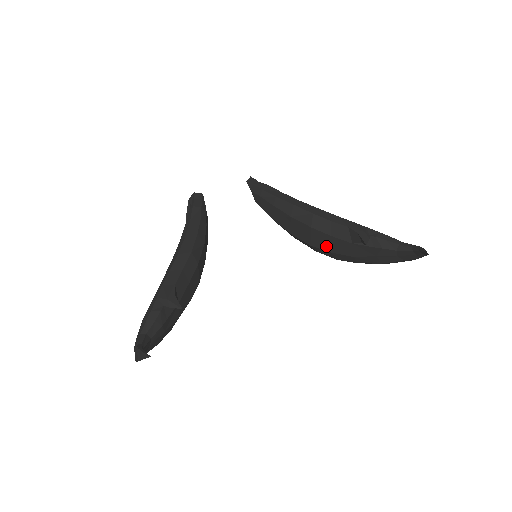
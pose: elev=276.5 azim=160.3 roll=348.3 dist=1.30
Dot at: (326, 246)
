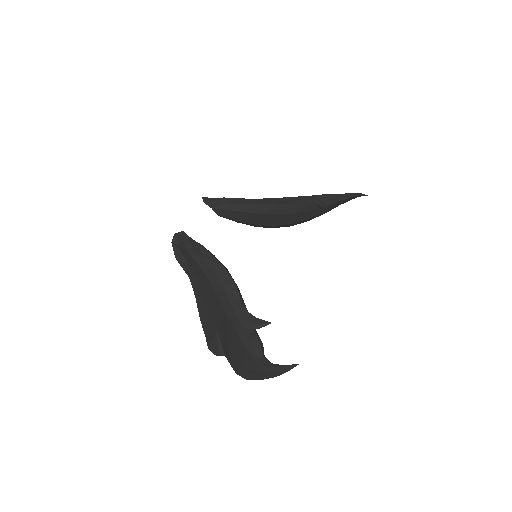
Dot at: (288, 222)
